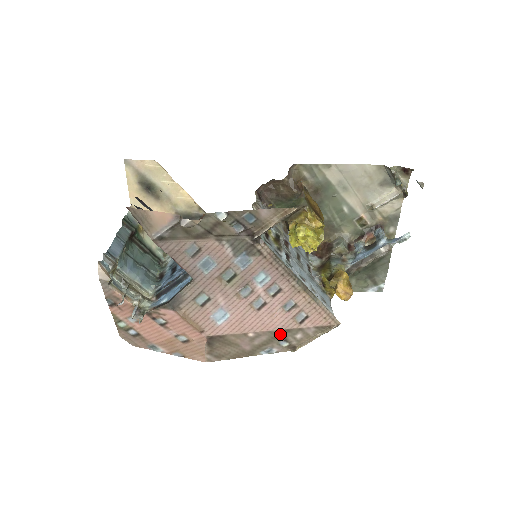
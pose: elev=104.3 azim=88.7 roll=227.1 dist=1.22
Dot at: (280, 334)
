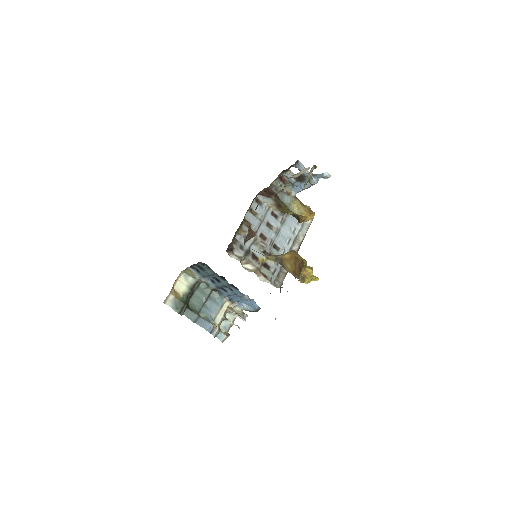
Dot at: occluded
